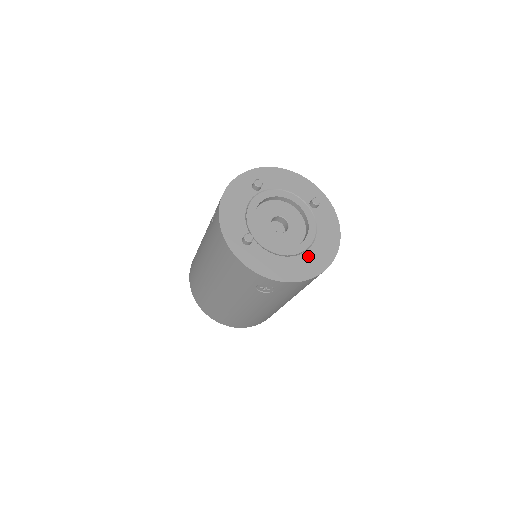
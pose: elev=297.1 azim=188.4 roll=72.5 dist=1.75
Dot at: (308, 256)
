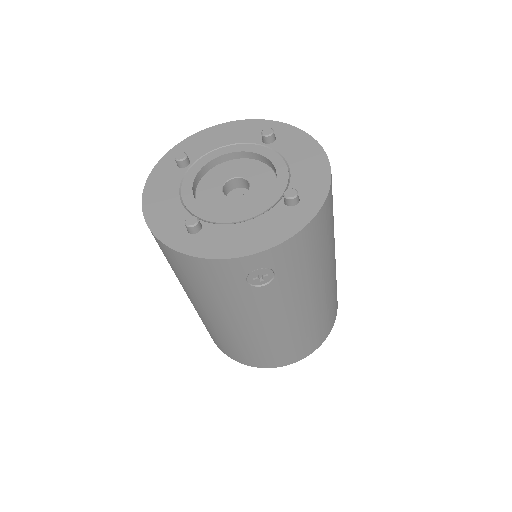
Dot at: (286, 196)
